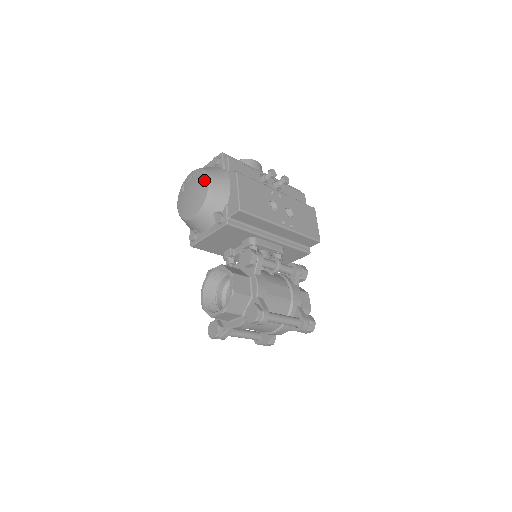
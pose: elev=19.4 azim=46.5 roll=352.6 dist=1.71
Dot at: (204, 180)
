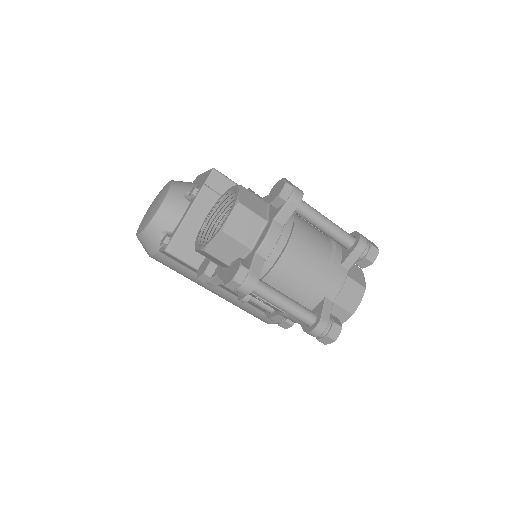
Dot at: (164, 186)
